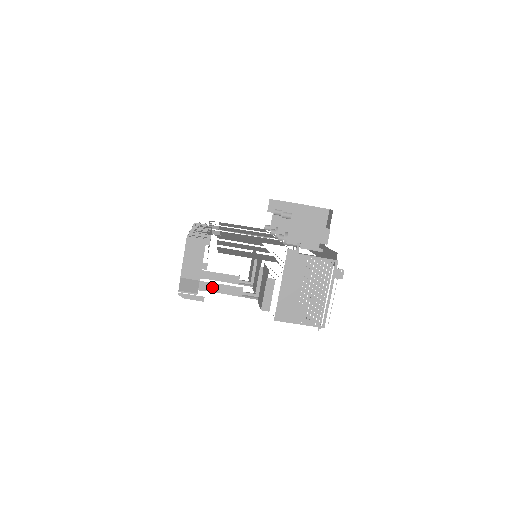
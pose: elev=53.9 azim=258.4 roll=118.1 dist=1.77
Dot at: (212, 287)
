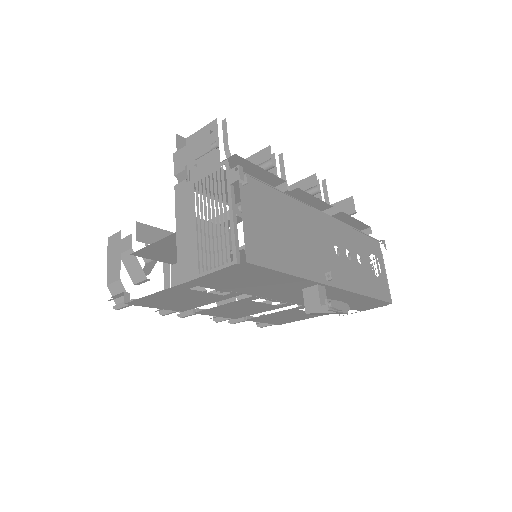
Dot at: occluded
